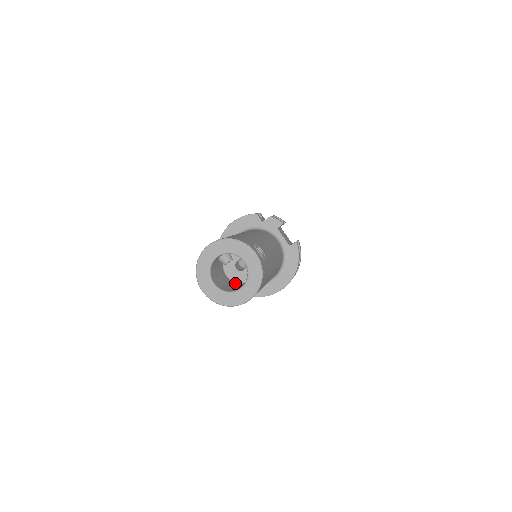
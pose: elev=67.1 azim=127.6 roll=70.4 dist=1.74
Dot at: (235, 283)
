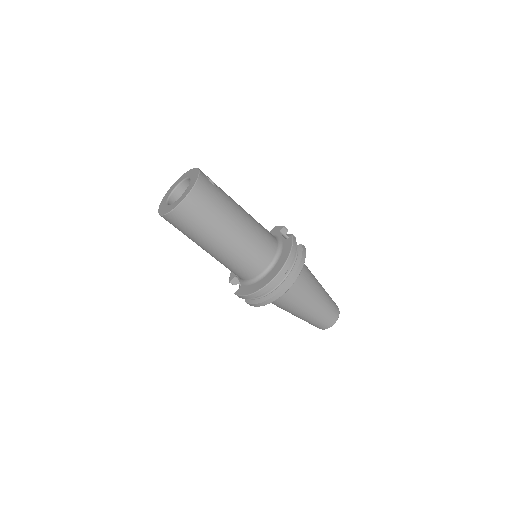
Dot at: occluded
